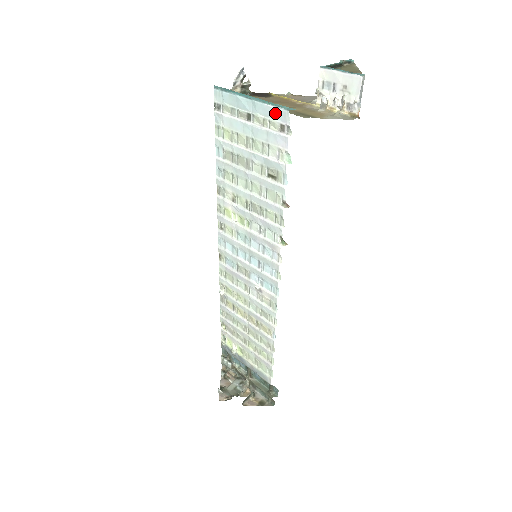
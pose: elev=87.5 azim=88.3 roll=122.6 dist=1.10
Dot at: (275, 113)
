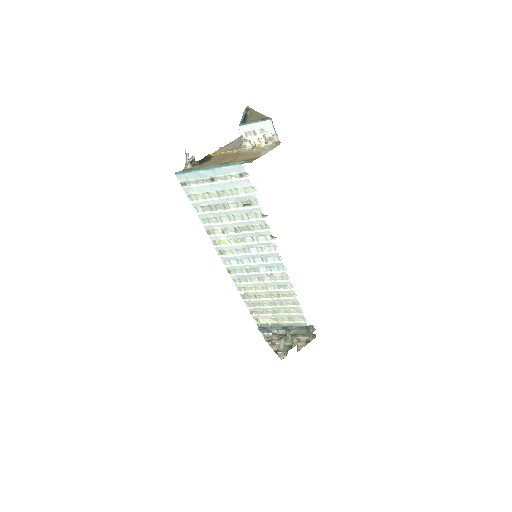
Dot at: (232, 169)
